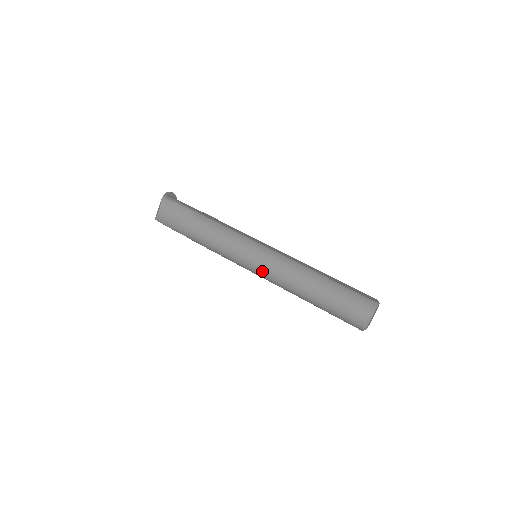
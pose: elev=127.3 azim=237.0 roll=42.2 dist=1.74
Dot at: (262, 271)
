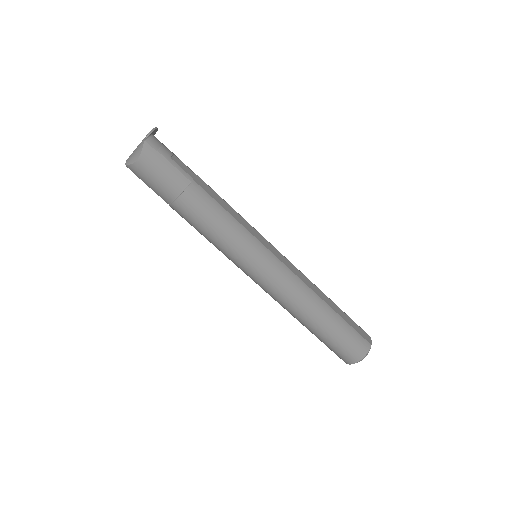
Dot at: (263, 284)
